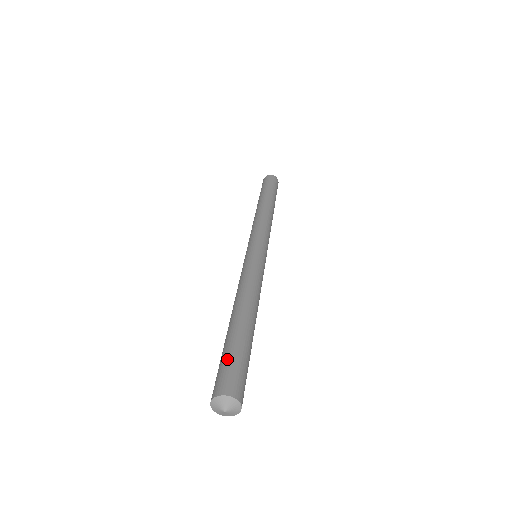
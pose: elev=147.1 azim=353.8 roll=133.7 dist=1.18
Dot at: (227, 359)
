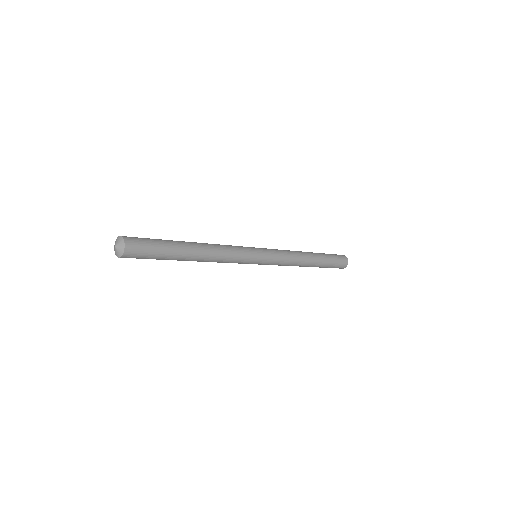
Dot at: (149, 238)
